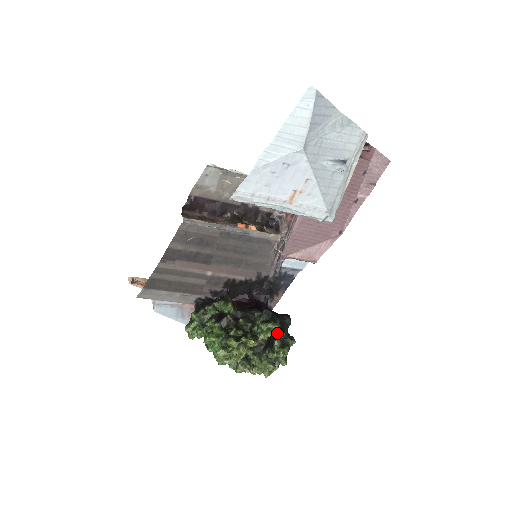
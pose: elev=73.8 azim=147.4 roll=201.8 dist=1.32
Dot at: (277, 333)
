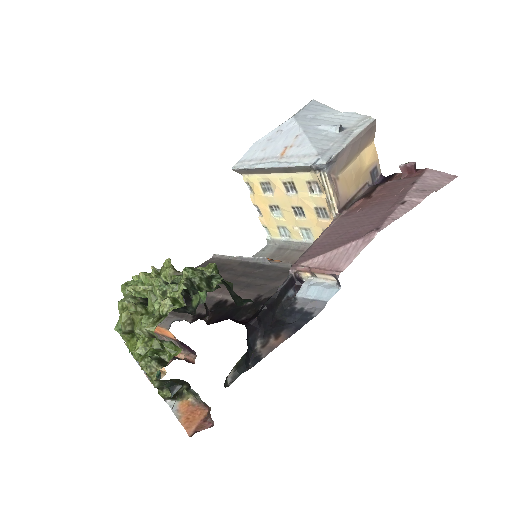
Dot at: occluded
